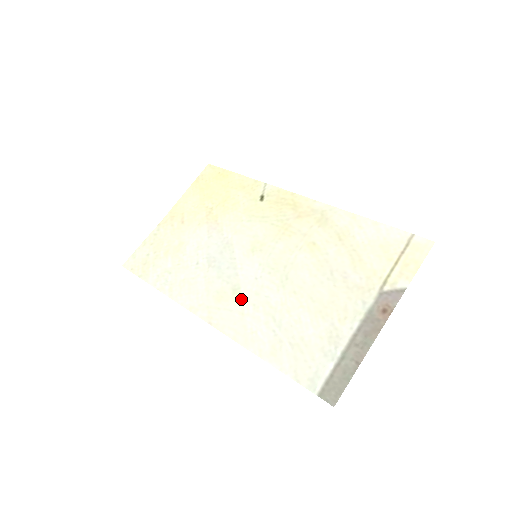
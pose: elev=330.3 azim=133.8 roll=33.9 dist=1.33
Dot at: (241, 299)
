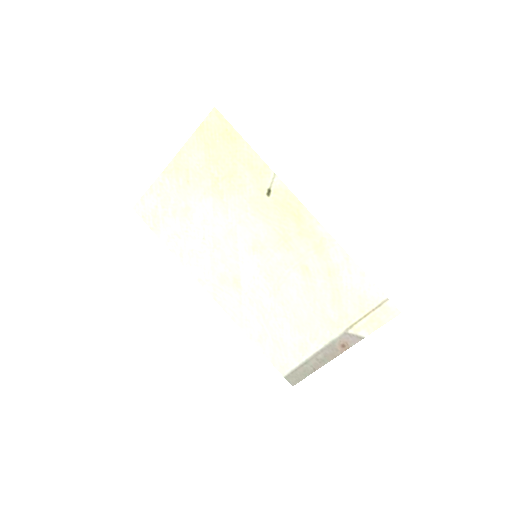
Dot at: (240, 290)
